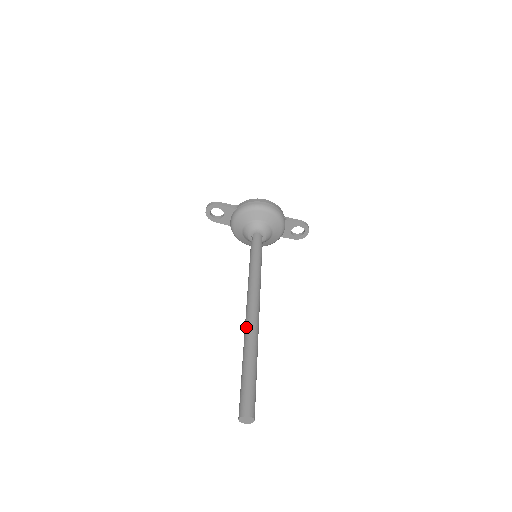
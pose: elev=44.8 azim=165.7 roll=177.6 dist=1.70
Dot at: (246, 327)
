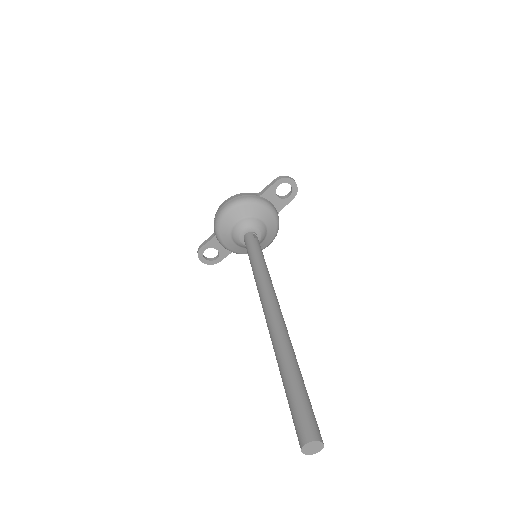
Dot at: occluded
